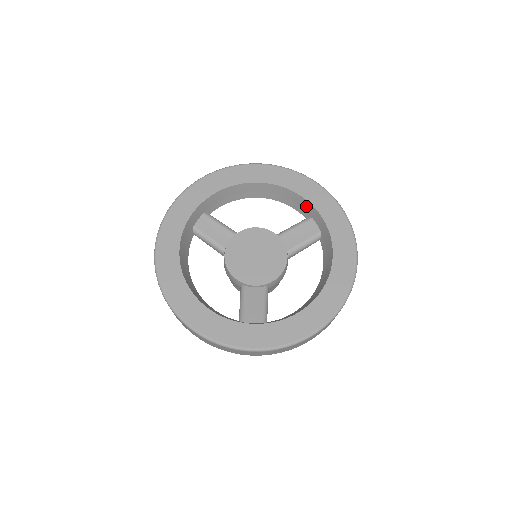
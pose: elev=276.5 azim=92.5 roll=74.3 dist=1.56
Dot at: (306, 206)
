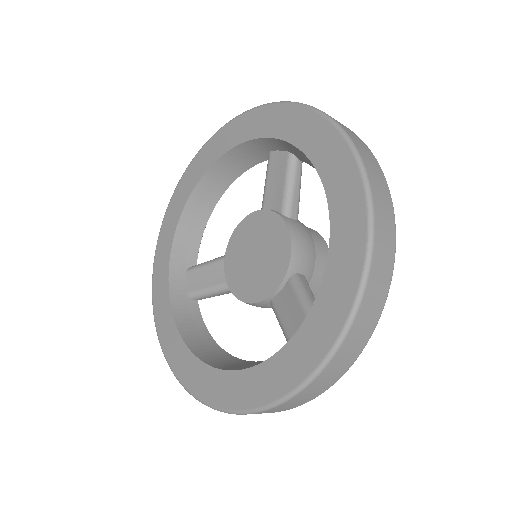
Dot at: (251, 149)
